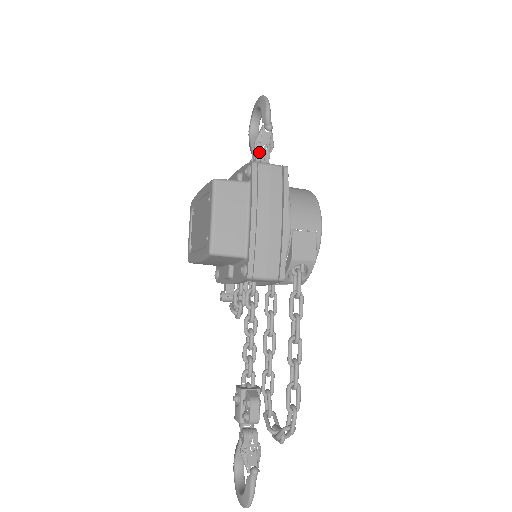
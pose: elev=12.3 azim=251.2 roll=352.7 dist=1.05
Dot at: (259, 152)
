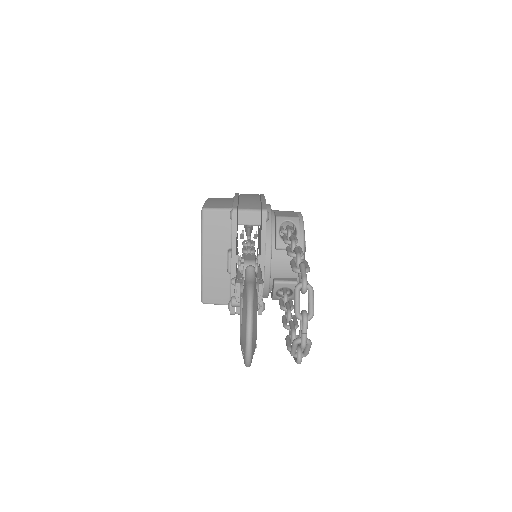
Dot at: occluded
